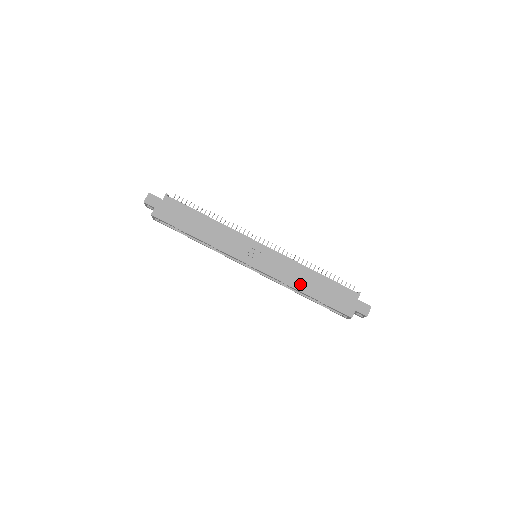
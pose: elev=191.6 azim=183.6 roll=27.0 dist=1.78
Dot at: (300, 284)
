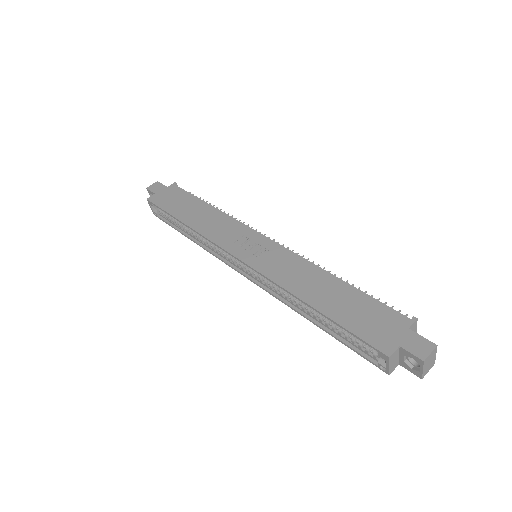
Dot at: (305, 290)
